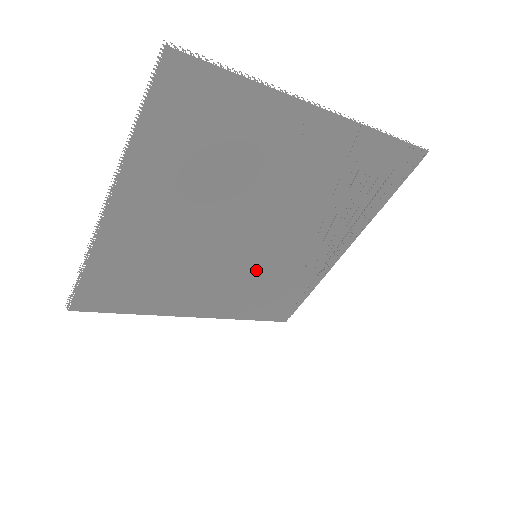
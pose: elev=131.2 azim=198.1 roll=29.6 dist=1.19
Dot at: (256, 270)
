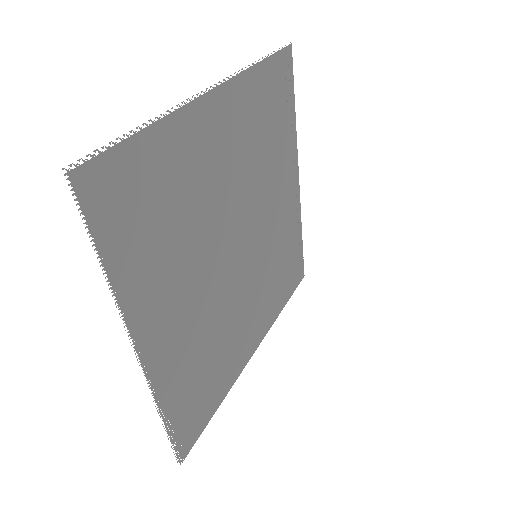
Dot at: (263, 266)
